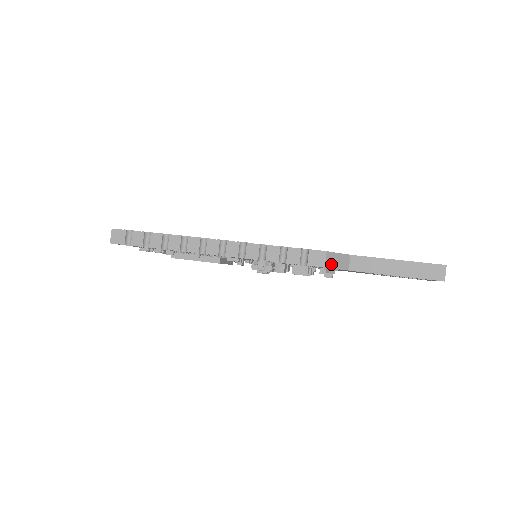
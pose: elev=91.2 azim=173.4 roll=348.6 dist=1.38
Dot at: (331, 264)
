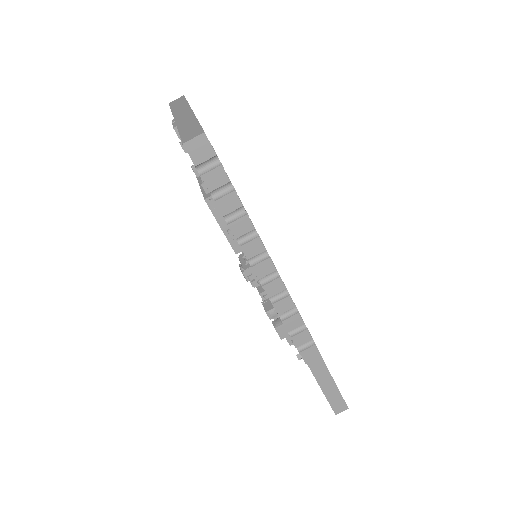
Dot at: occluded
